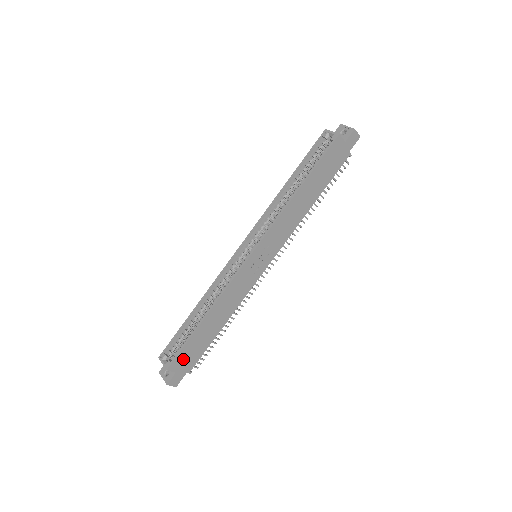
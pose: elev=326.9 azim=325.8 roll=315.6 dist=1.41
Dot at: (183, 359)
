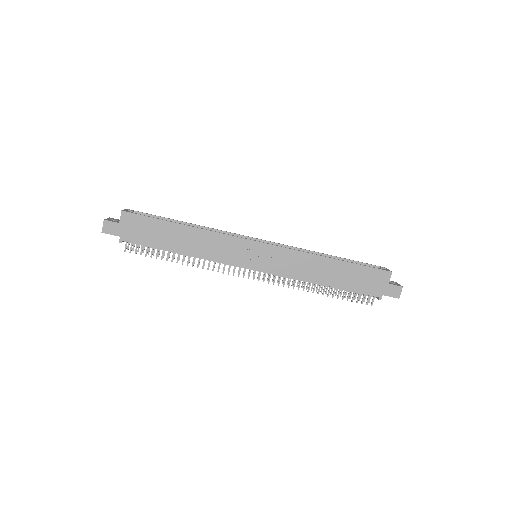
Dot at: (136, 224)
